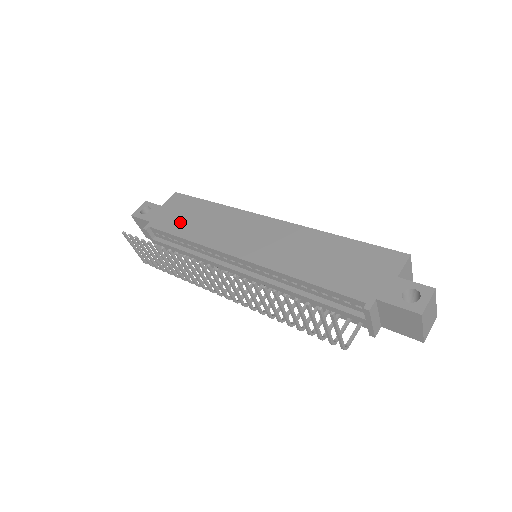
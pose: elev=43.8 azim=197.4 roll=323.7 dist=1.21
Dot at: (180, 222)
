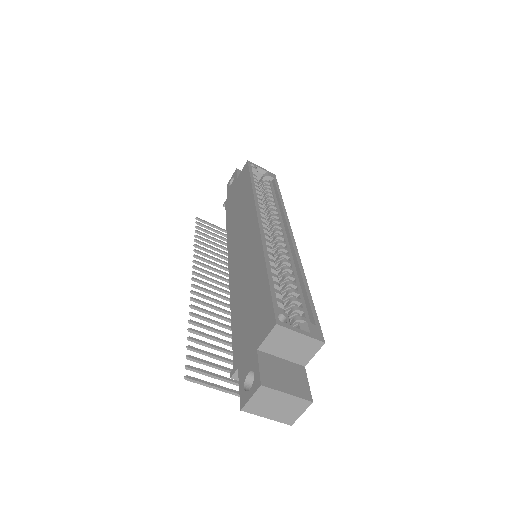
Dot at: (233, 204)
